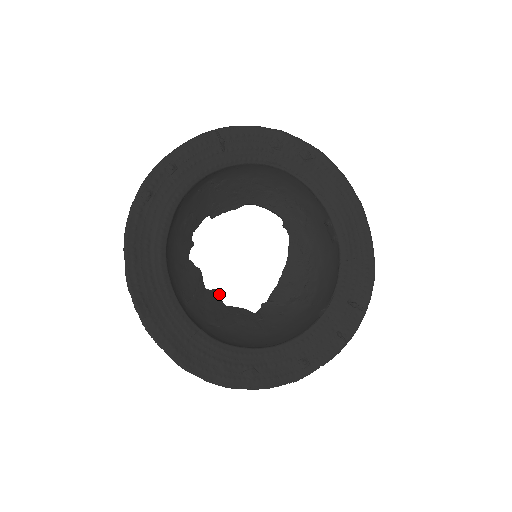
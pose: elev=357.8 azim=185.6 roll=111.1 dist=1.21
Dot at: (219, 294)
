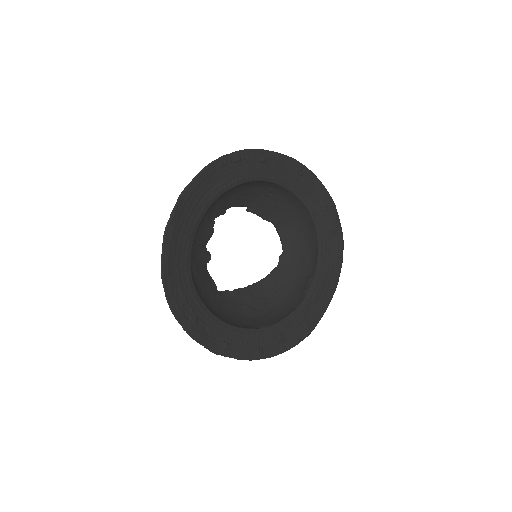
Dot at: (209, 258)
